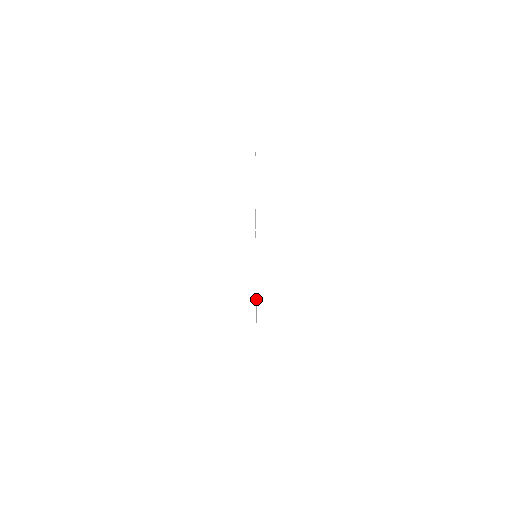
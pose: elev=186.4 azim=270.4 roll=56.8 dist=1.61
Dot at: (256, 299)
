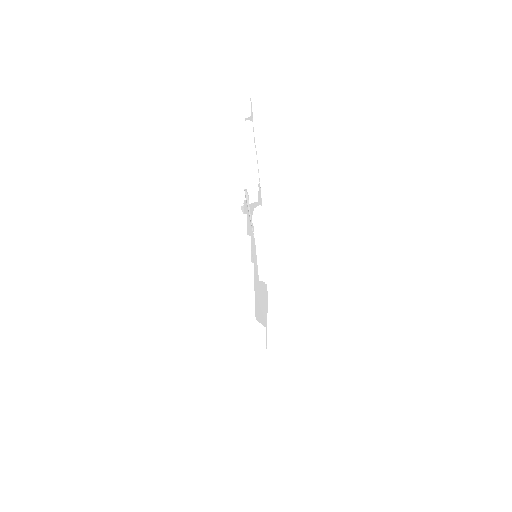
Dot at: occluded
